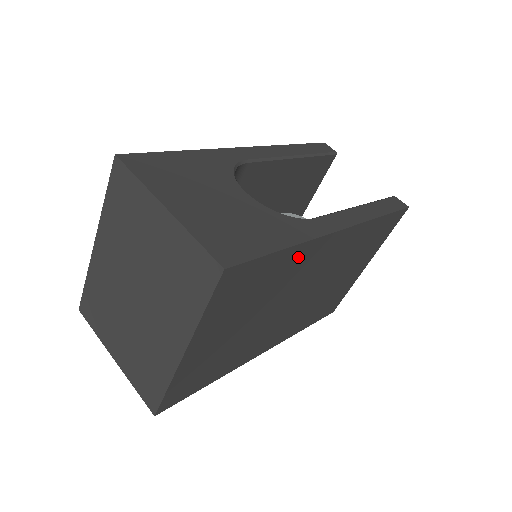
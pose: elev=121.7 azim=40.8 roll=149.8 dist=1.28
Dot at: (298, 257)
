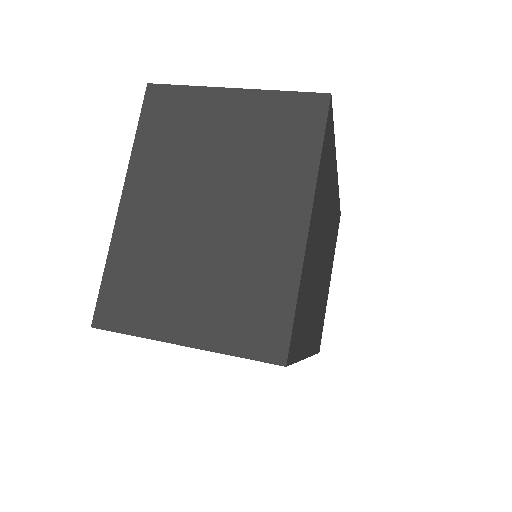
Dot at: (332, 171)
